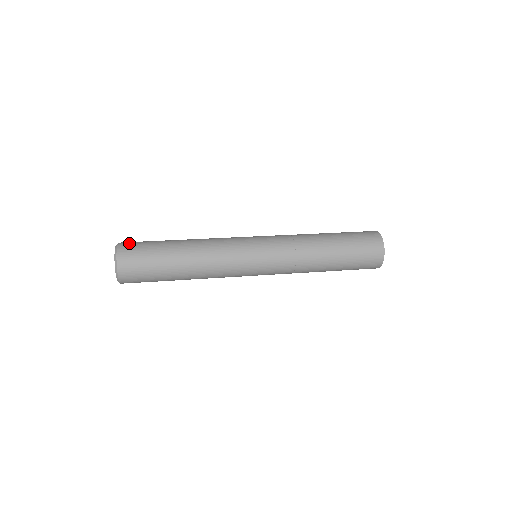
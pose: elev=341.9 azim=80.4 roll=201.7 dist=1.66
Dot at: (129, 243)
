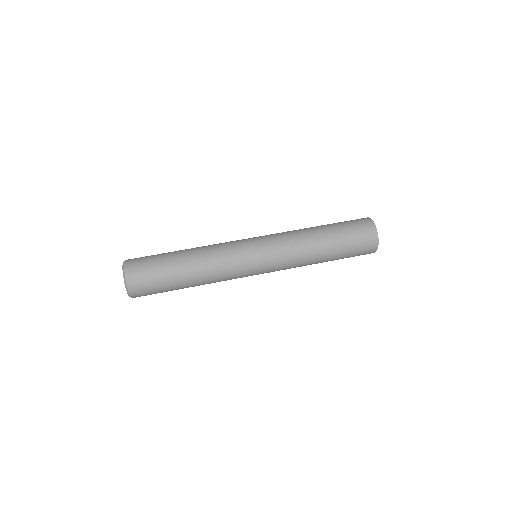
Dot at: (135, 261)
